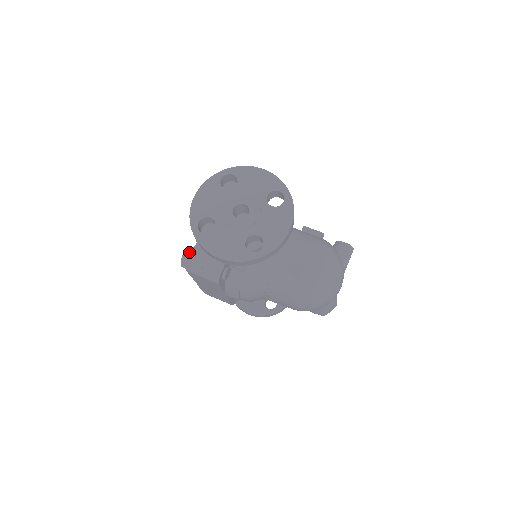
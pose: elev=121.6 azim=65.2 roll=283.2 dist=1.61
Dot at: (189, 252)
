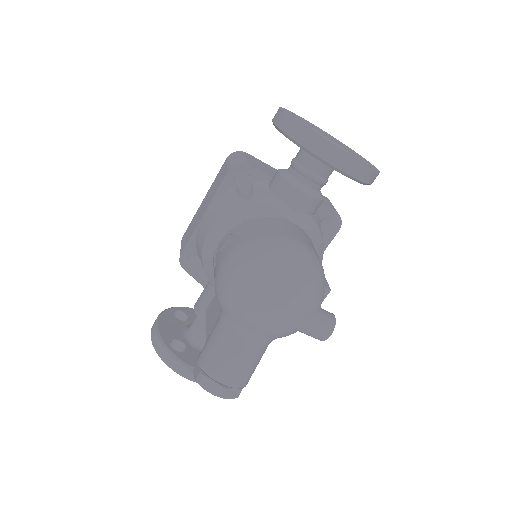
Dot at: occluded
